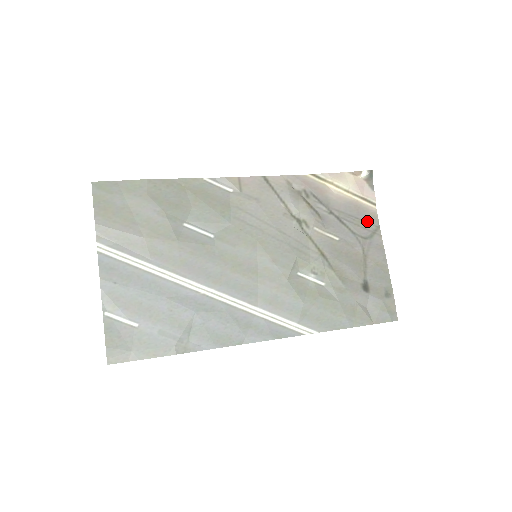
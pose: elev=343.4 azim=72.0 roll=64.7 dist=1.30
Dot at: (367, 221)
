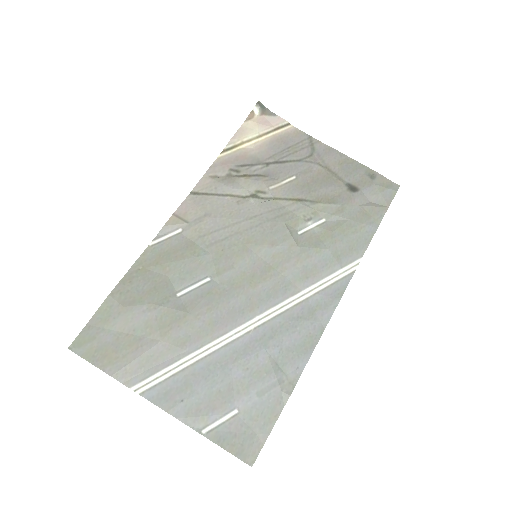
Dot at: (298, 142)
